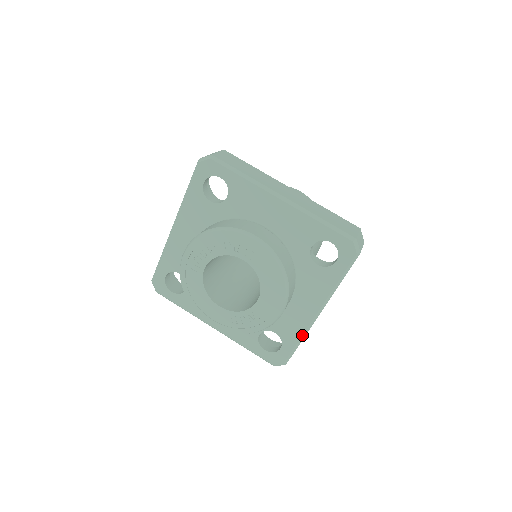
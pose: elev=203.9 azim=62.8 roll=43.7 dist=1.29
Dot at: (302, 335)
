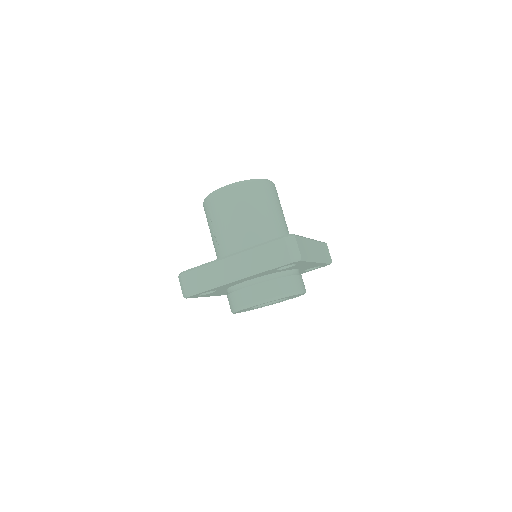
Dot at: occluded
